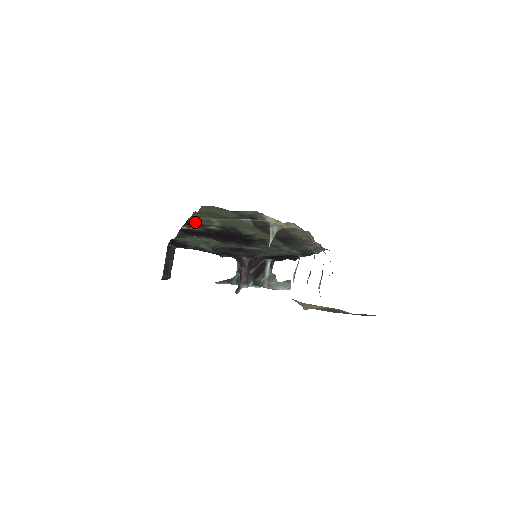
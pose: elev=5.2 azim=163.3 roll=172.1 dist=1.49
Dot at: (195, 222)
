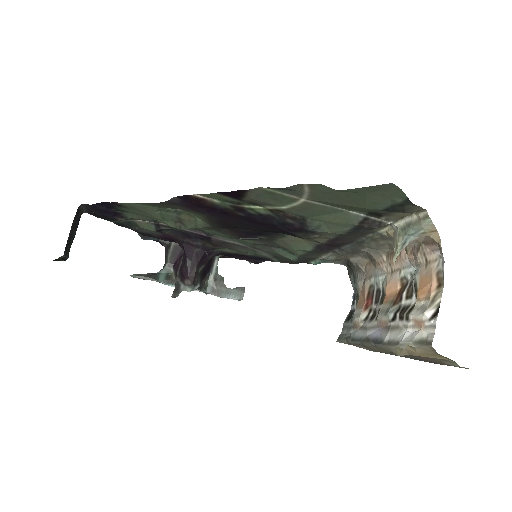
Dot at: (256, 195)
